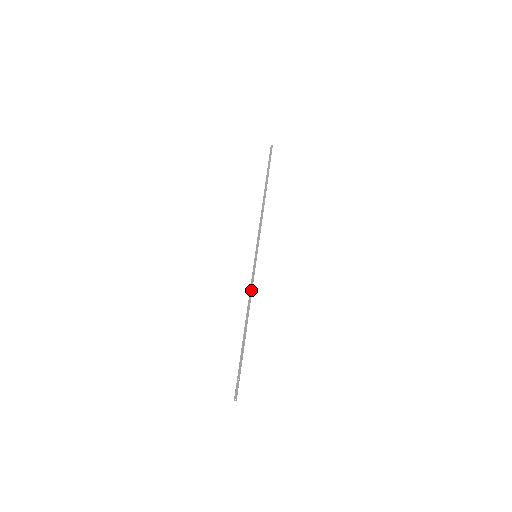
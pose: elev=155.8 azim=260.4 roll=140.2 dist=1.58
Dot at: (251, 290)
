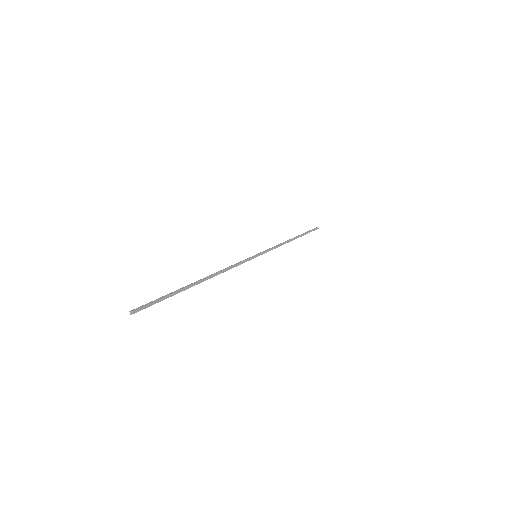
Dot at: (232, 265)
